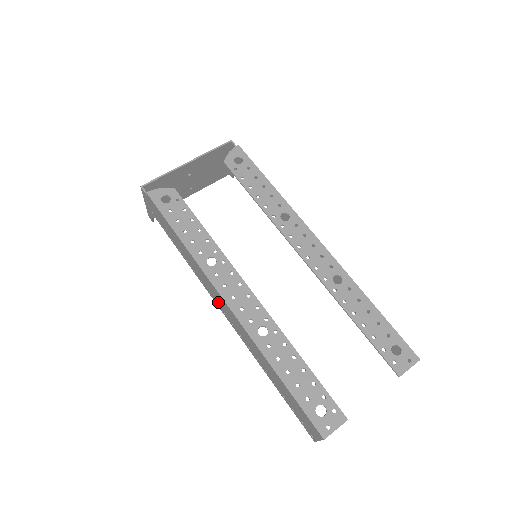
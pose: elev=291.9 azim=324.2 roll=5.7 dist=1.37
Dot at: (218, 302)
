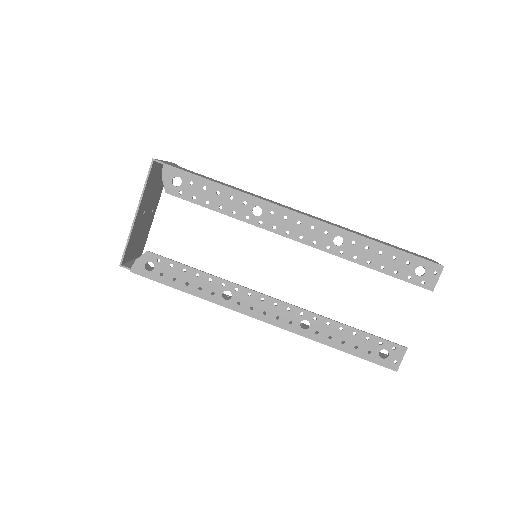
Dot at: occluded
